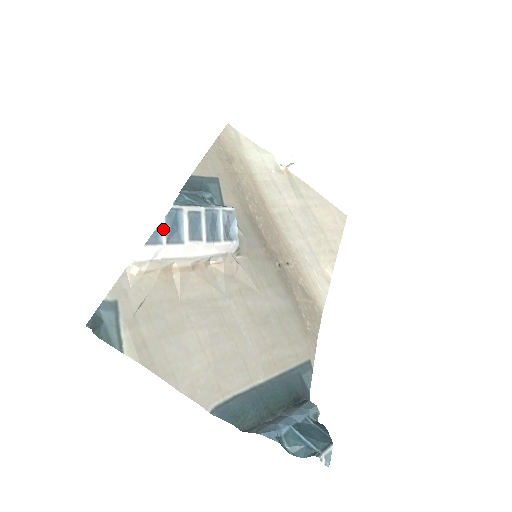
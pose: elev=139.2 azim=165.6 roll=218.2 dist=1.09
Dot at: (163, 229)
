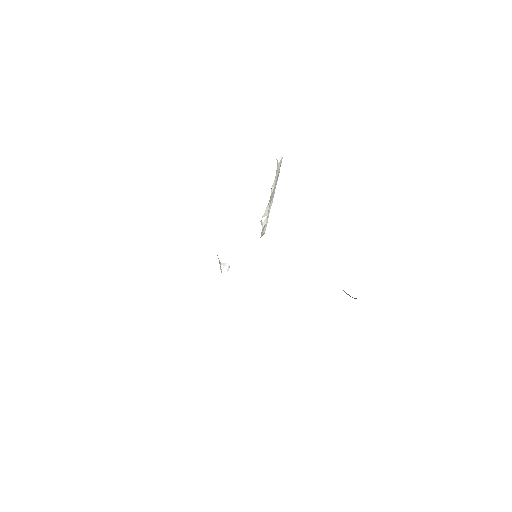
Dot at: occluded
